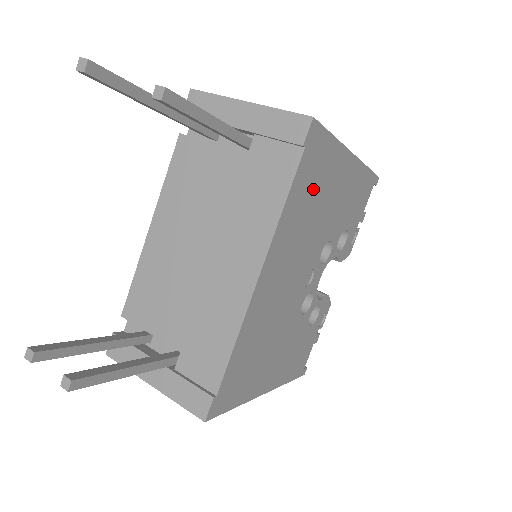
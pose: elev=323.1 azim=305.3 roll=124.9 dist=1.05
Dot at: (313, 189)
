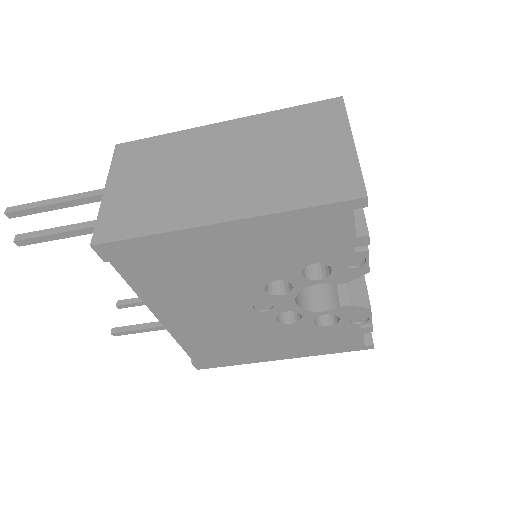
Dot at: (168, 270)
